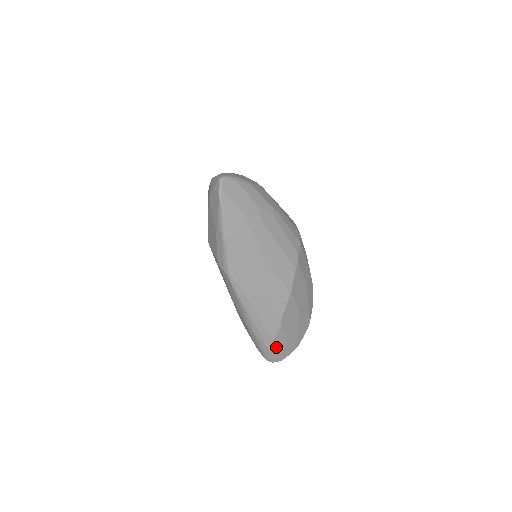
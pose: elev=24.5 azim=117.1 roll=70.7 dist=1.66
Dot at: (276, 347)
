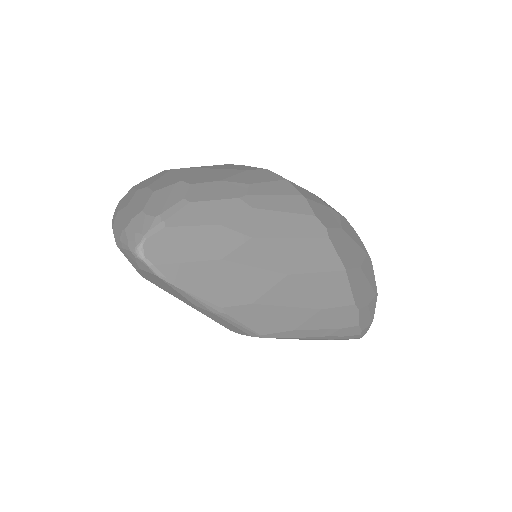
Dot at: (363, 325)
